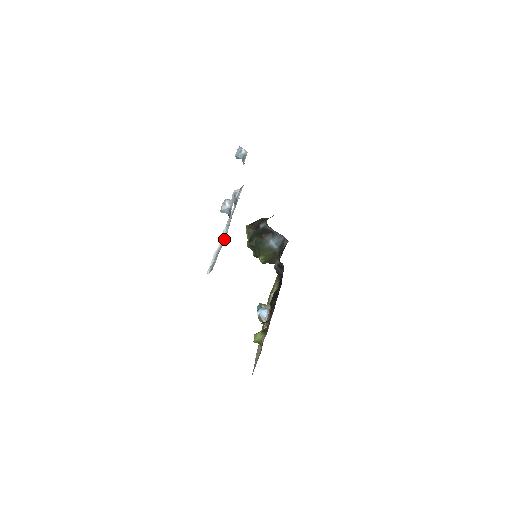
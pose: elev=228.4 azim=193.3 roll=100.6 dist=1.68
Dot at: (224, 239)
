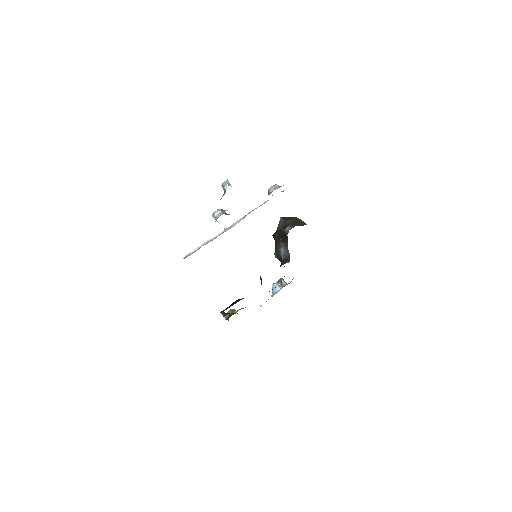
Dot at: occluded
